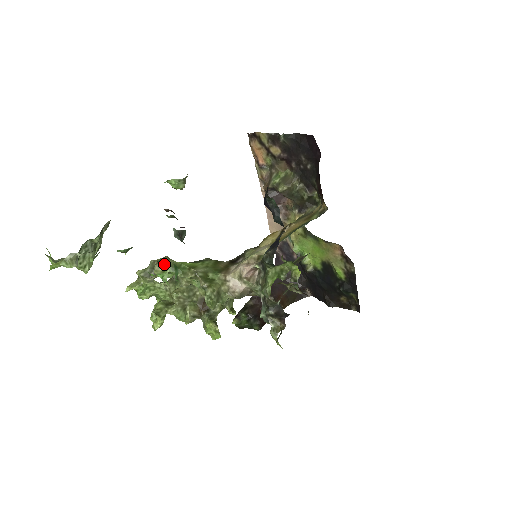
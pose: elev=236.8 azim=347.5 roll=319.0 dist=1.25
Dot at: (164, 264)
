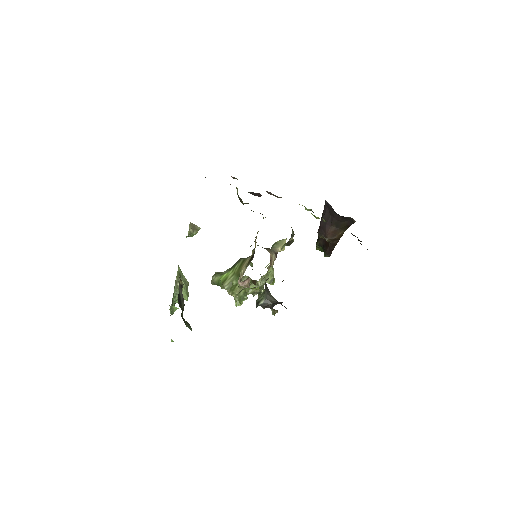
Dot at: (213, 283)
